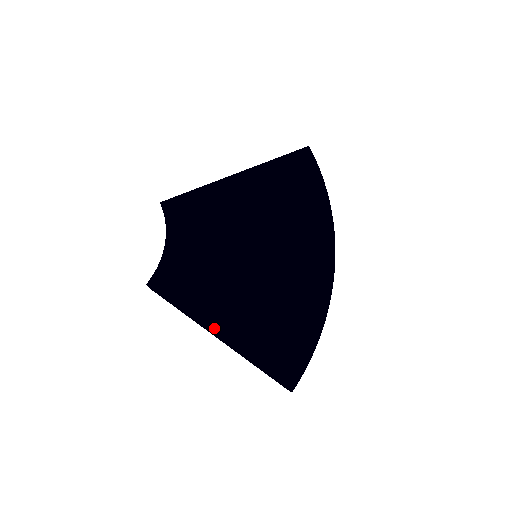
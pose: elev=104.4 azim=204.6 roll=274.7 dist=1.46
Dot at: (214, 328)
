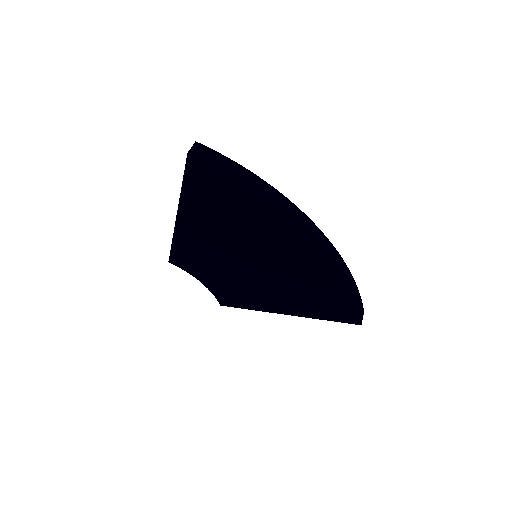
Dot at: (279, 312)
